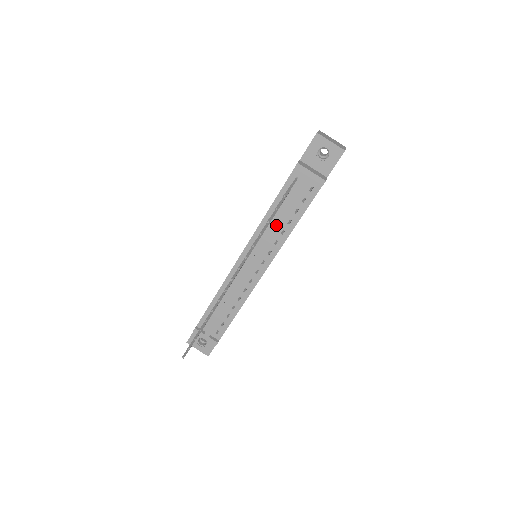
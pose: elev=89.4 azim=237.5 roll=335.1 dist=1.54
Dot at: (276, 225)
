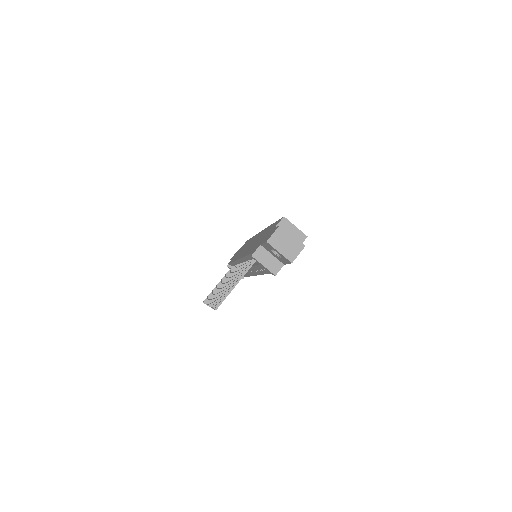
Dot at: (252, 268)
